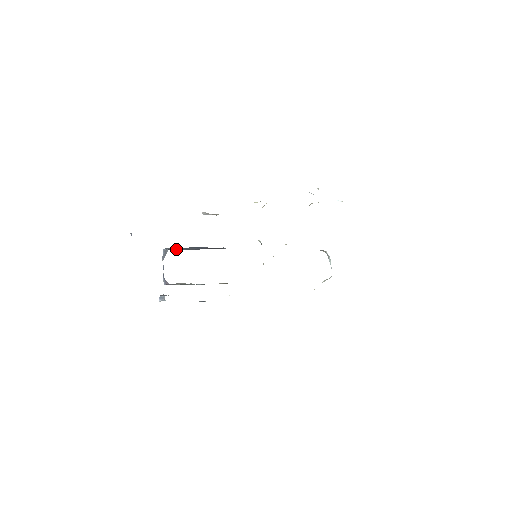
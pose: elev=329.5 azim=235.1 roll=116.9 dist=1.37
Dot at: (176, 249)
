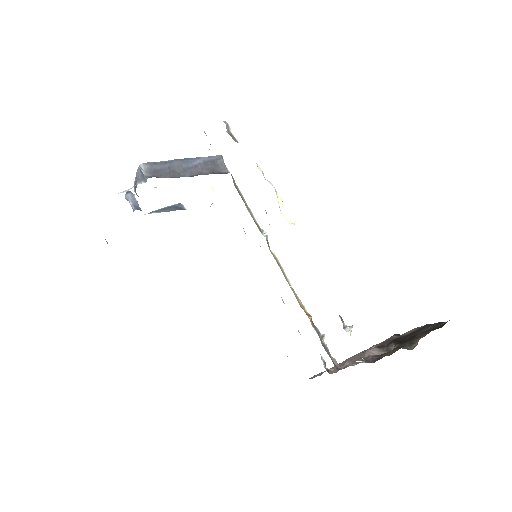
Dot at: (157, 173)
